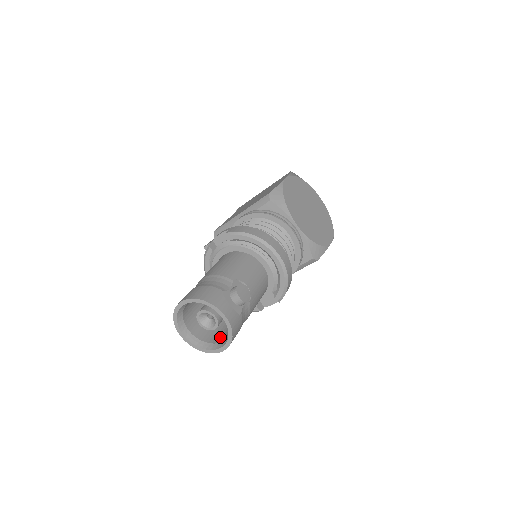
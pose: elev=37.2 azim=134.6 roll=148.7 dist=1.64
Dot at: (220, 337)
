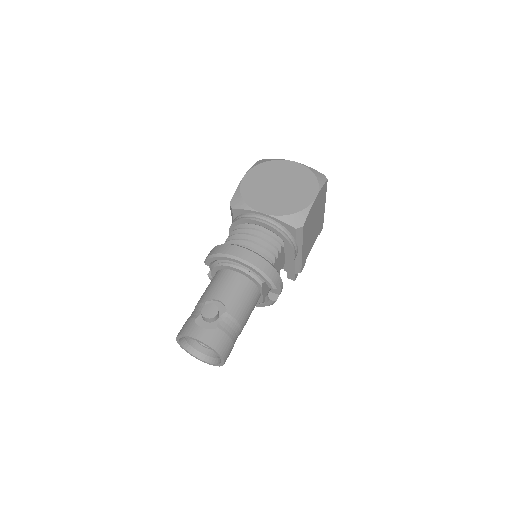
Dot at: occluded
